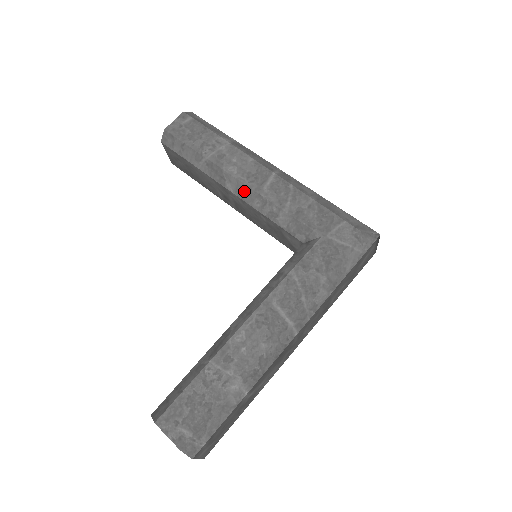
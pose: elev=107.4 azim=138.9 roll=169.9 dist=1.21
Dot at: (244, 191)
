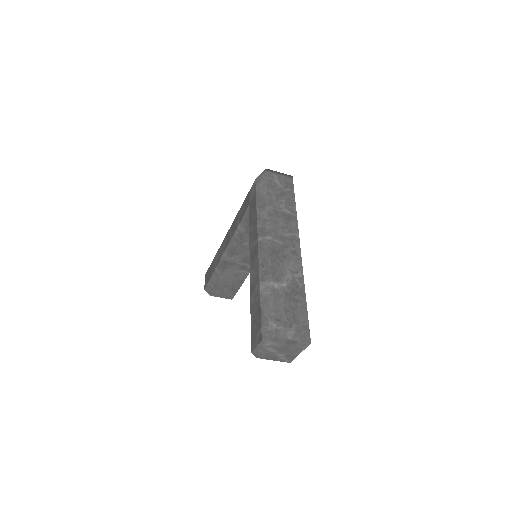
Dot at: (230, 250)
